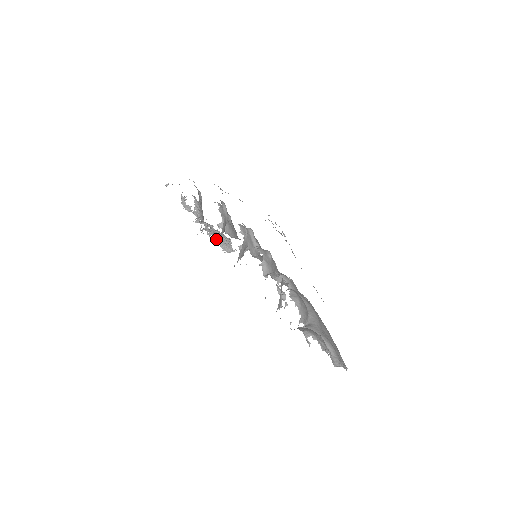
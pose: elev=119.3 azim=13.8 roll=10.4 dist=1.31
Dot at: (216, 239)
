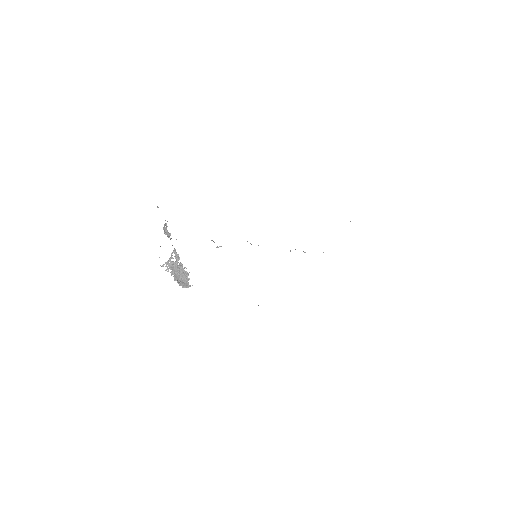
Dot at: (174, 275)
